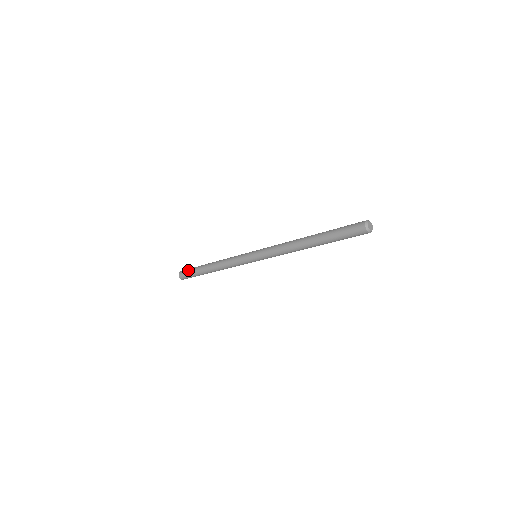
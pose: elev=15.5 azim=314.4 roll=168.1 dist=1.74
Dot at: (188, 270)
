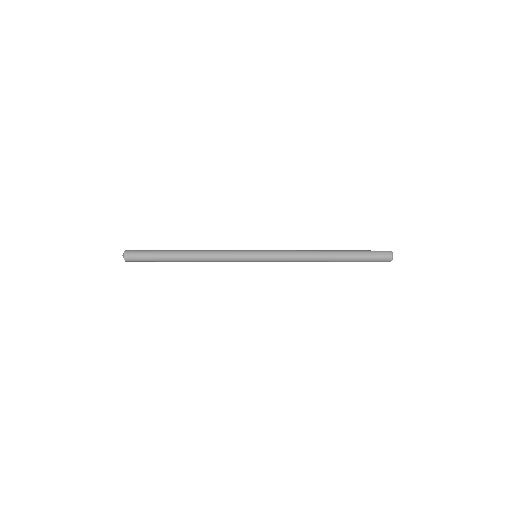
Dot at: (144, 259)
